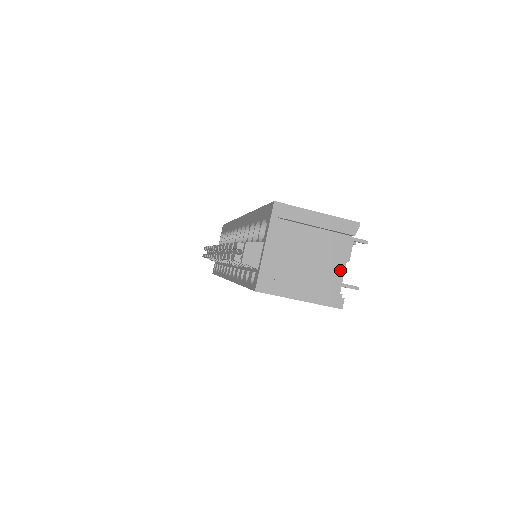
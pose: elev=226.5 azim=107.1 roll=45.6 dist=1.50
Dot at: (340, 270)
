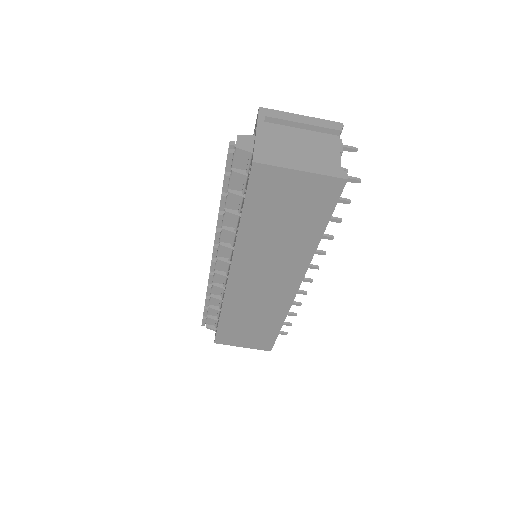
Dot at: (336, 157)
